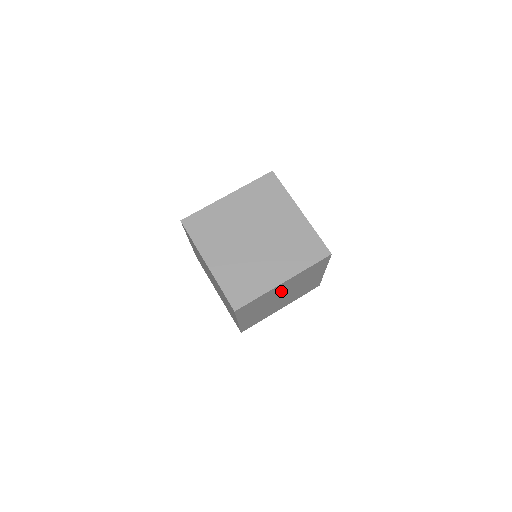
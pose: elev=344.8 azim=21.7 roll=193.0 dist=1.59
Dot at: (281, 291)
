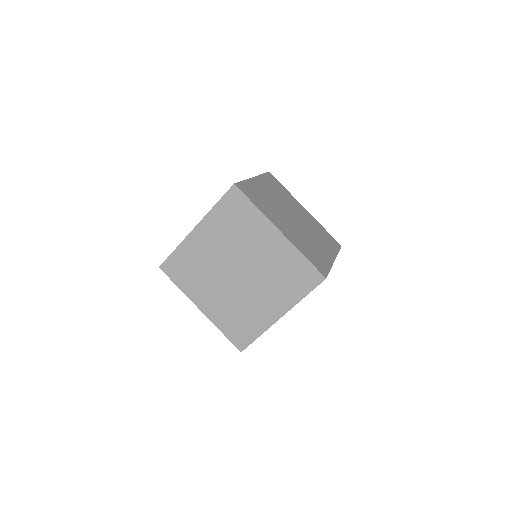
Dot at: (274, 200)
